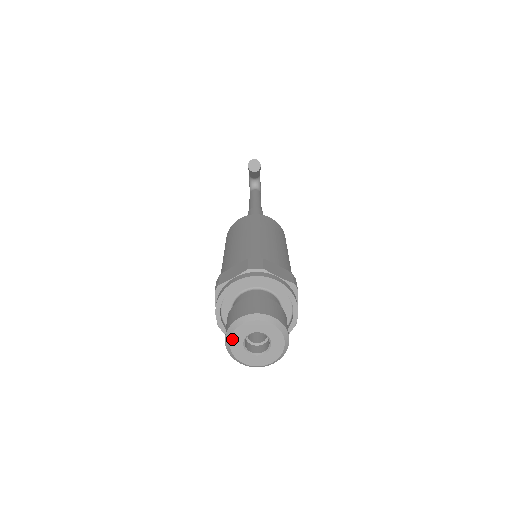
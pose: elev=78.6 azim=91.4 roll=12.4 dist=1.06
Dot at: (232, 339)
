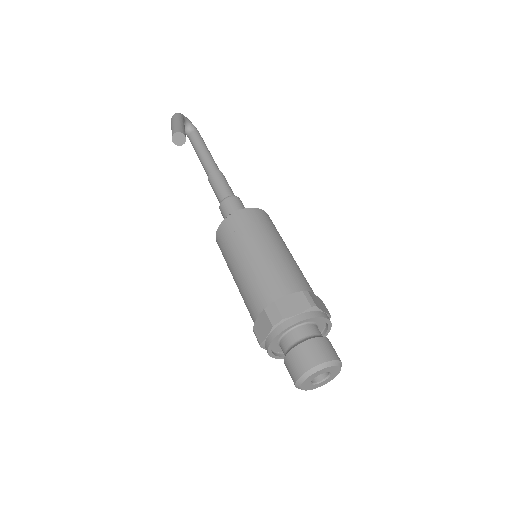
Dot at: (303, 388)
